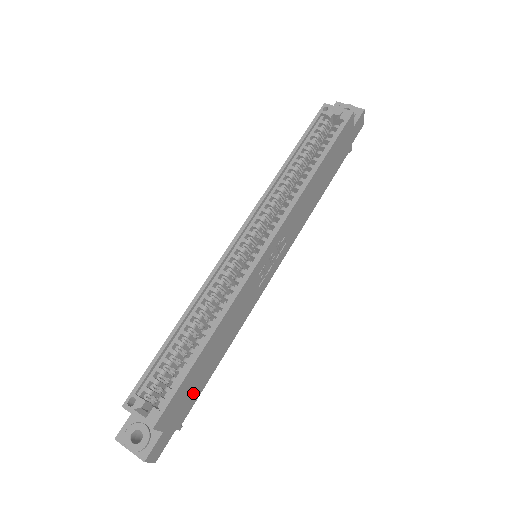
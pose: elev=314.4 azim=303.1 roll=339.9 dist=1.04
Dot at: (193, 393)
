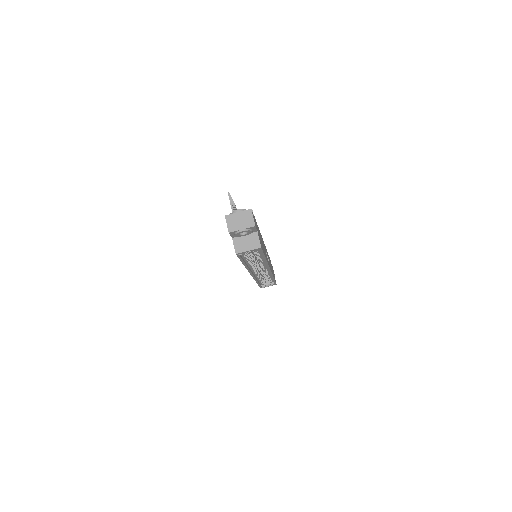
Dot at: (271, 265)
